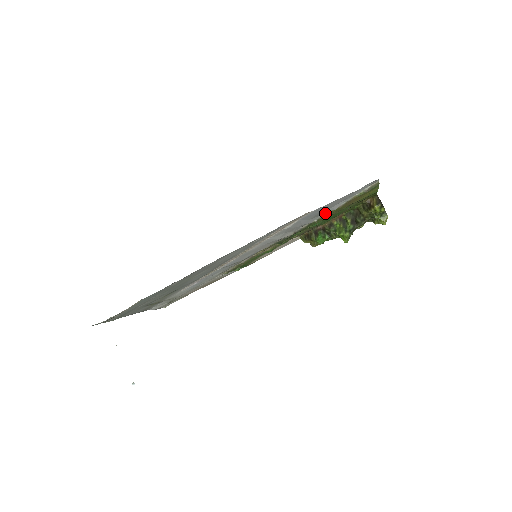
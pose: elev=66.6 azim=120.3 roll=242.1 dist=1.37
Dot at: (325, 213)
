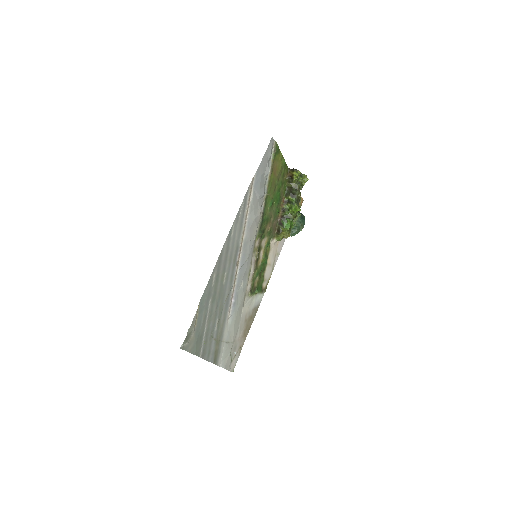
Dot at: (267, 184)
